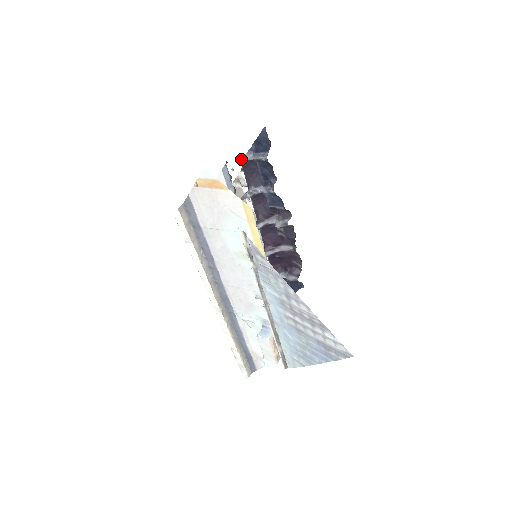
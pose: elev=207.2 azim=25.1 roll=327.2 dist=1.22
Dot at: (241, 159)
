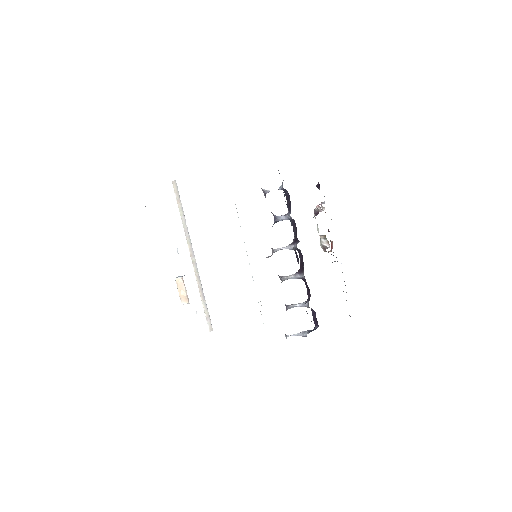
Dot at: (280, 187)
